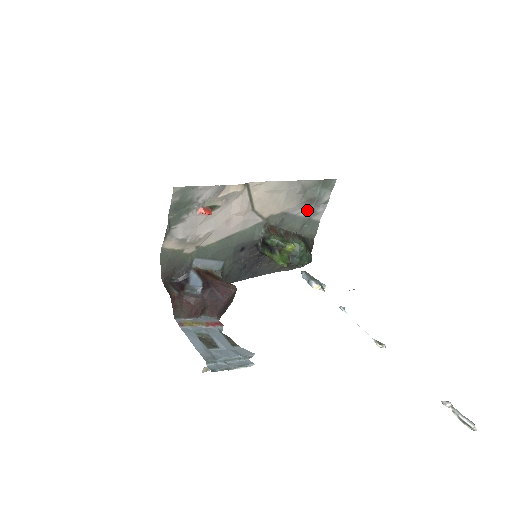
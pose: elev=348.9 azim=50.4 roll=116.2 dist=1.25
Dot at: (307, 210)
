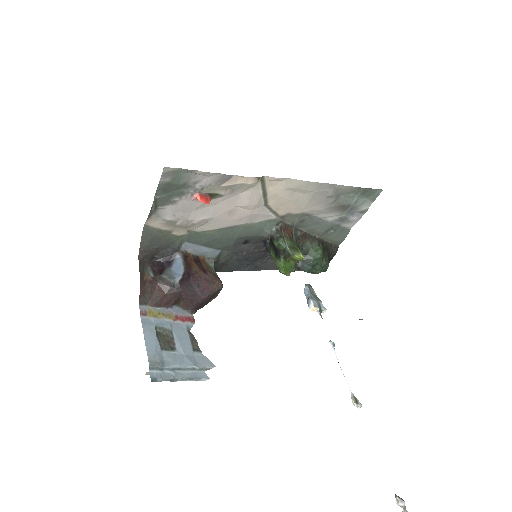
Dot at: (337, 216)
